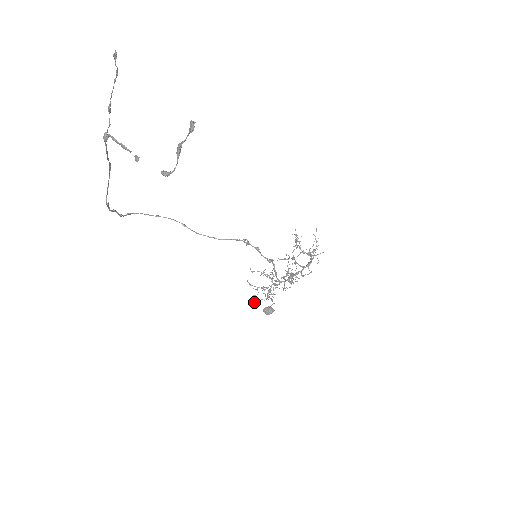
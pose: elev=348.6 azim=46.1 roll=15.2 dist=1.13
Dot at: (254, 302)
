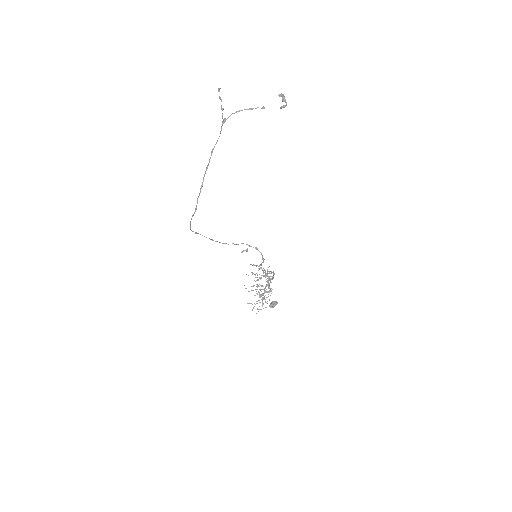
Dot at: (256, 313)
